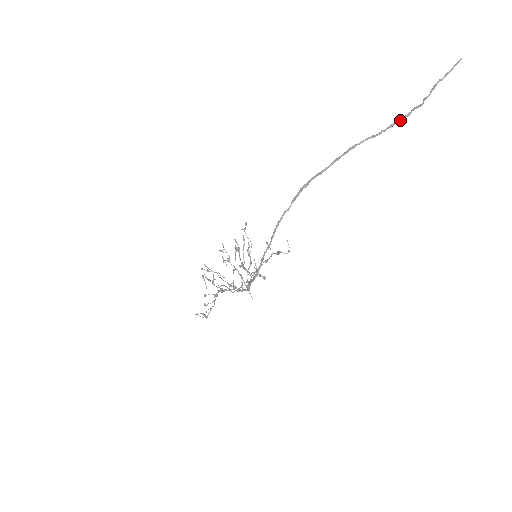
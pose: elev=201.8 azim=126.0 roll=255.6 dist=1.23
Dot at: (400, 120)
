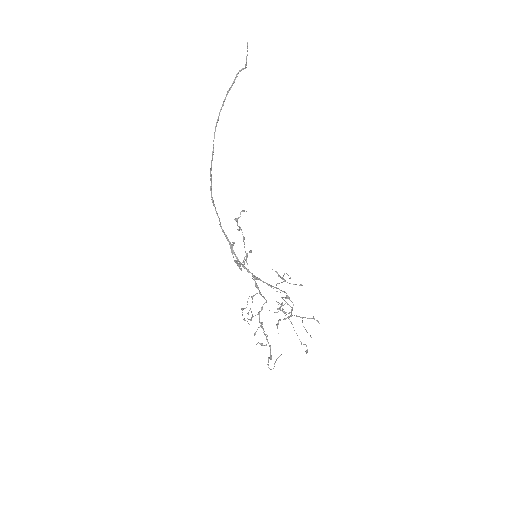
Dot at: (232, 85)
